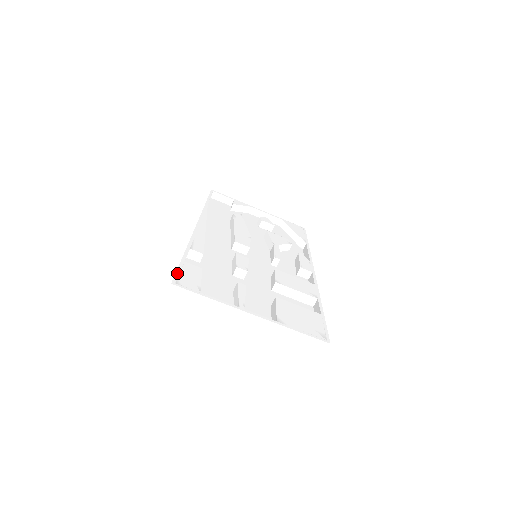
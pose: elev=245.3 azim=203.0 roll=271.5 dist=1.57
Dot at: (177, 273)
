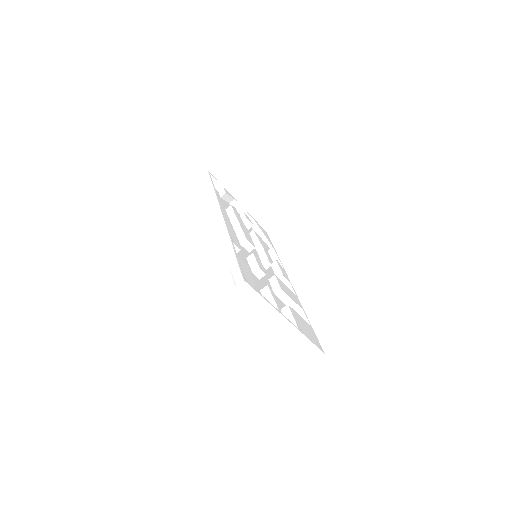
Dot at: (241, 269)
